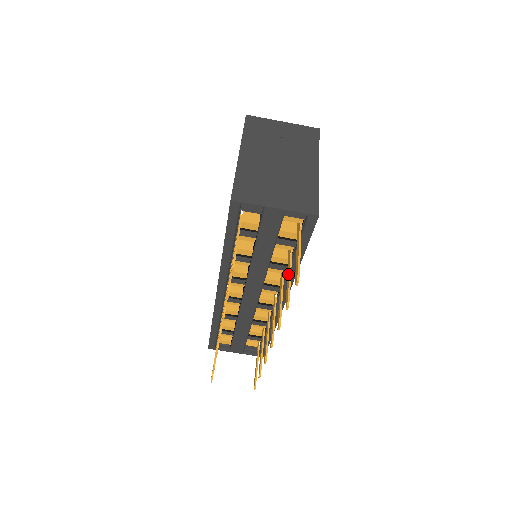
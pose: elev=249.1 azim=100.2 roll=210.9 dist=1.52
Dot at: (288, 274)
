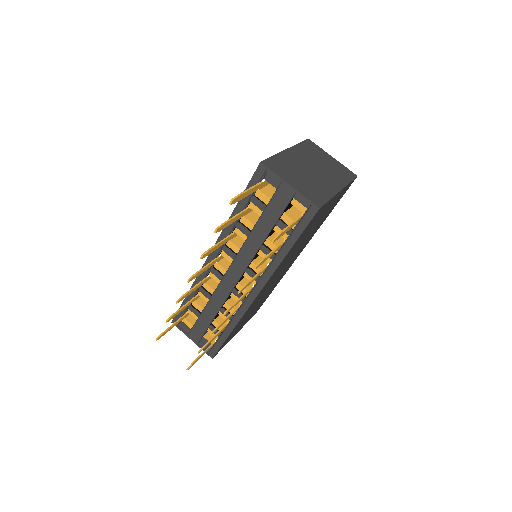
Dot at: (272, 251)
